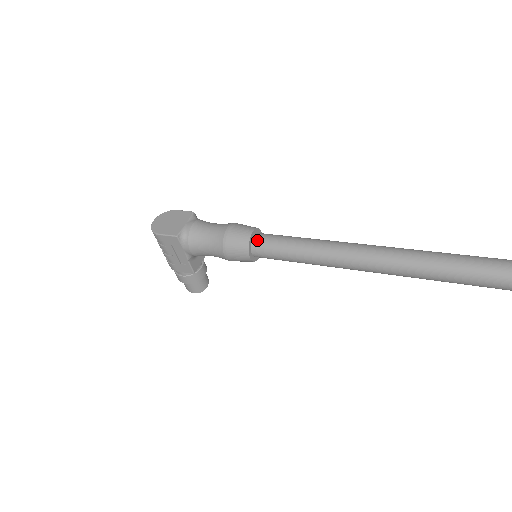
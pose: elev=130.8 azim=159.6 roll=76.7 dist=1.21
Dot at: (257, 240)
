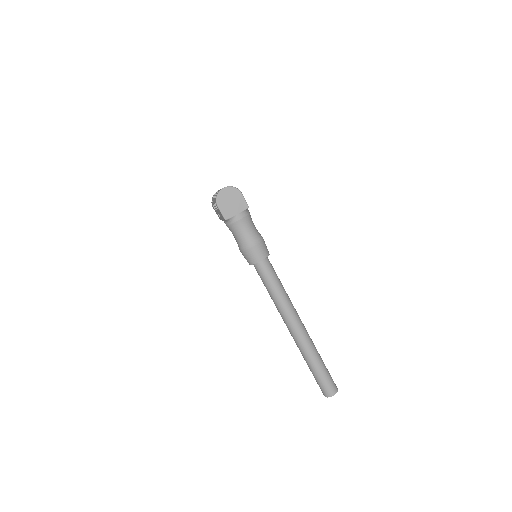
Dot at: (260, 265)
